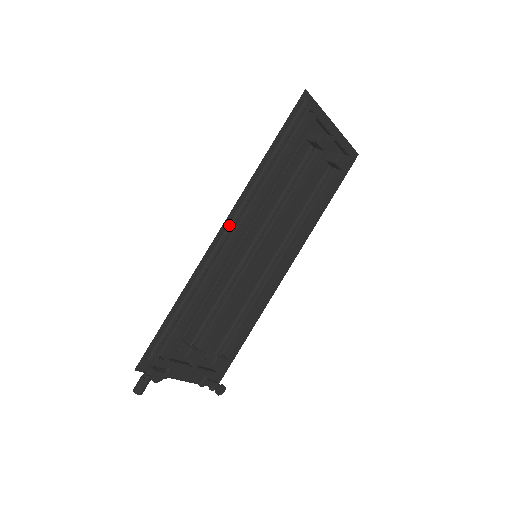
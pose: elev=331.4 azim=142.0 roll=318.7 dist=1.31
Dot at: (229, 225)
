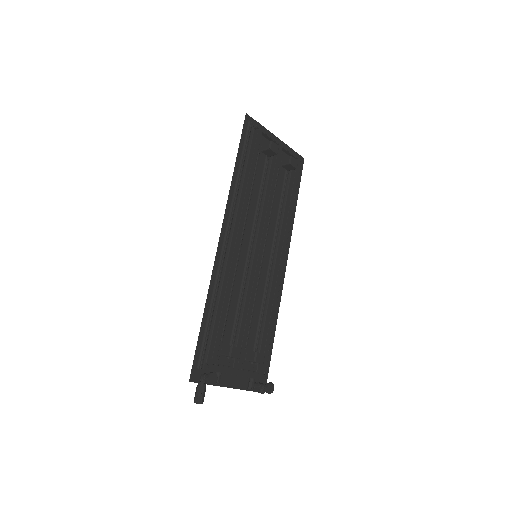
Dot at: (226, 231)
